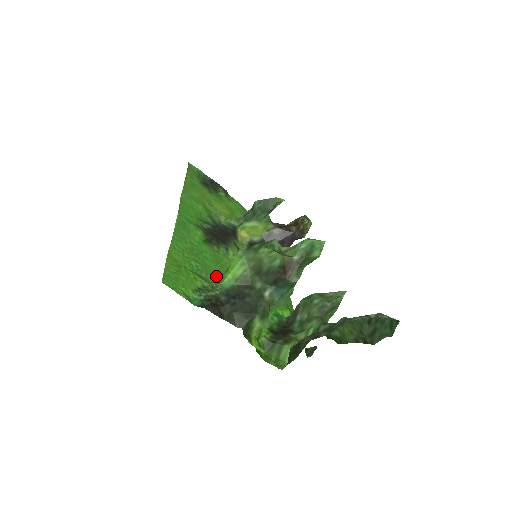
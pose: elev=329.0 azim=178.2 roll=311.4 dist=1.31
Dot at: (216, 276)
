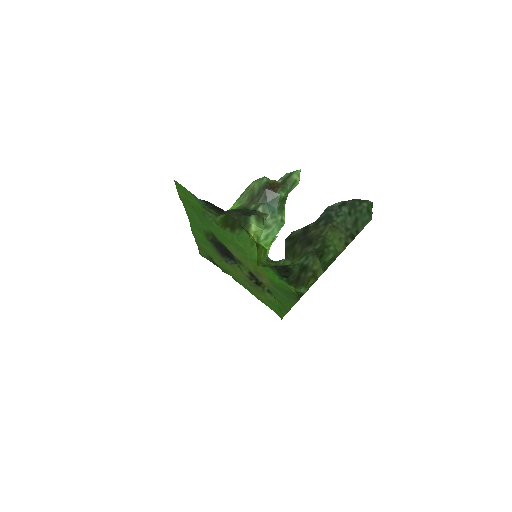
Dot at: (219, 231)
